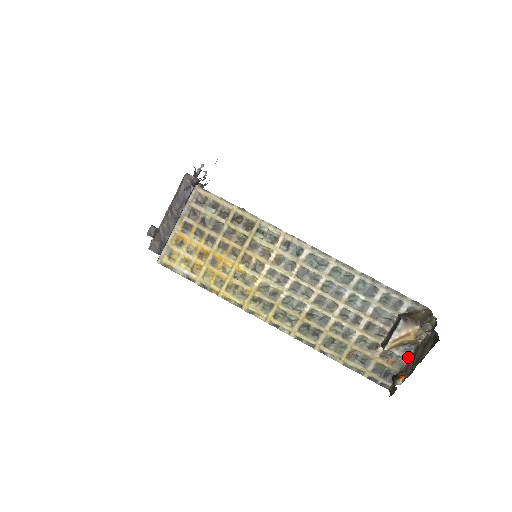
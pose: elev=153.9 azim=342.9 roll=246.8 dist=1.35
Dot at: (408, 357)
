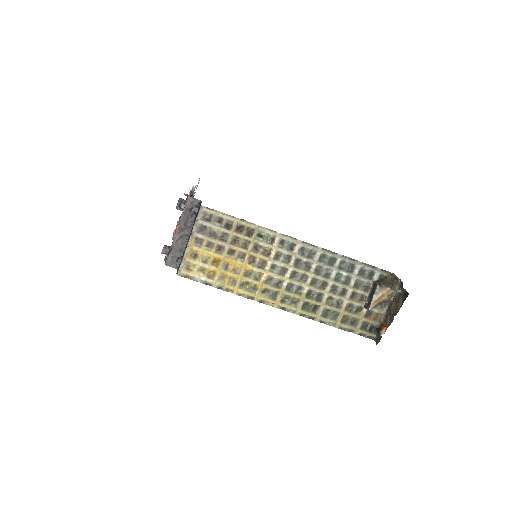
Dot at: (384, 312)
